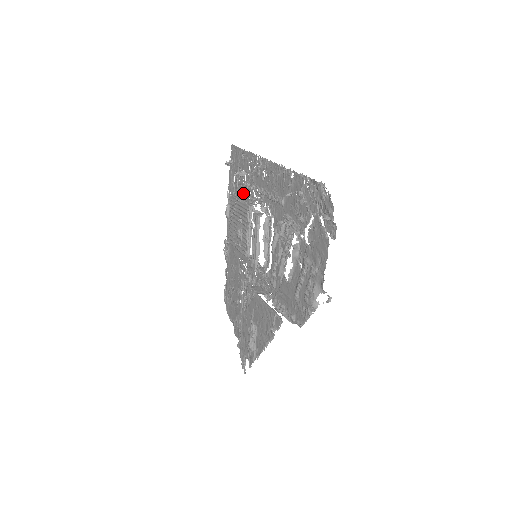
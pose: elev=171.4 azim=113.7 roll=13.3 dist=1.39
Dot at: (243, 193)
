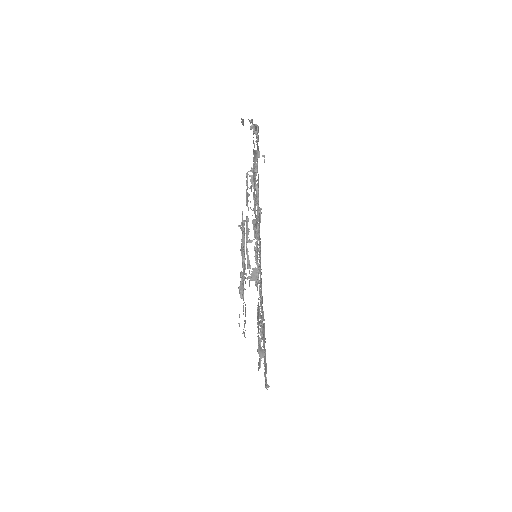
Dot at: occluded
